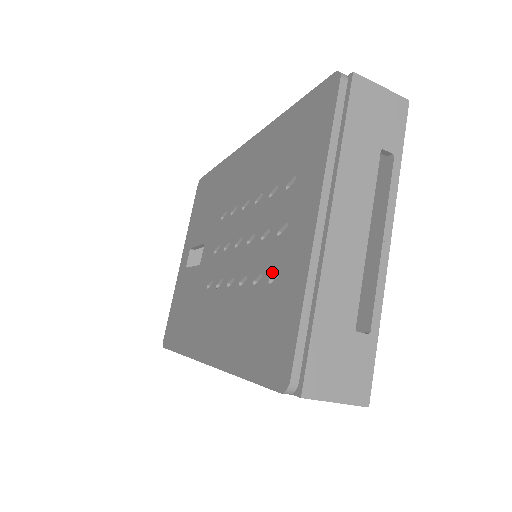
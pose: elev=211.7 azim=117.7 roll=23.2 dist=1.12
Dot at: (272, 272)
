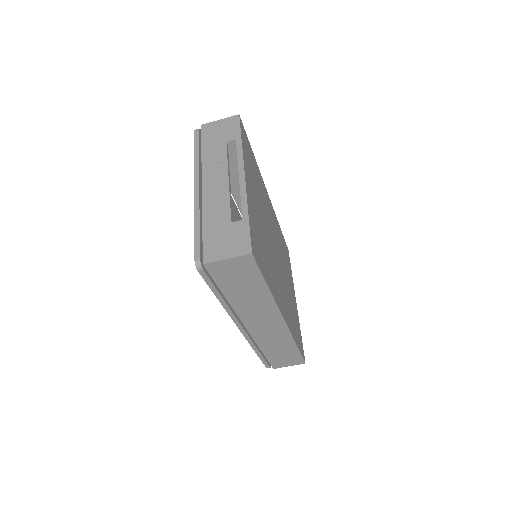
Dot at: occluded
